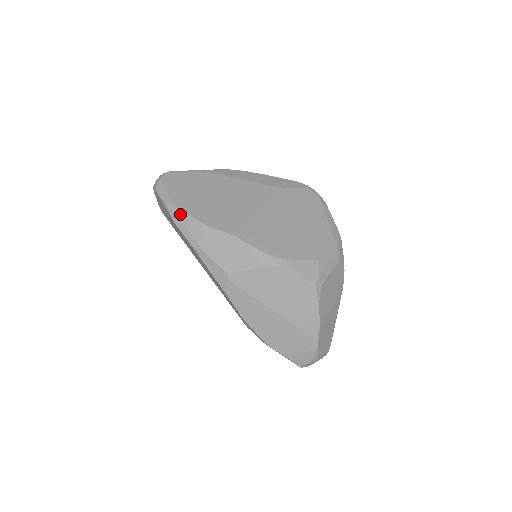
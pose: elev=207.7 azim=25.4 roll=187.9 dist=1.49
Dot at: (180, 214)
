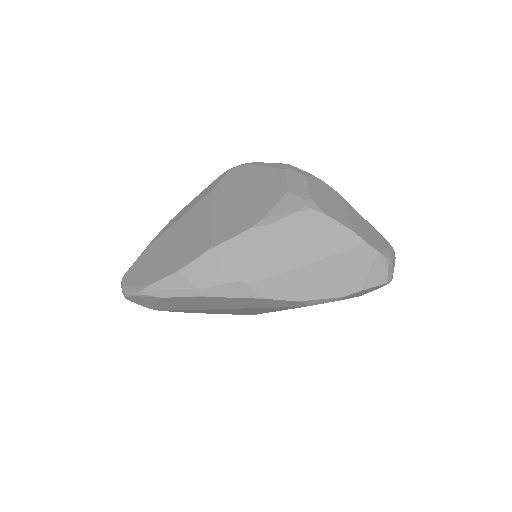
Dot at: (157, 286)
